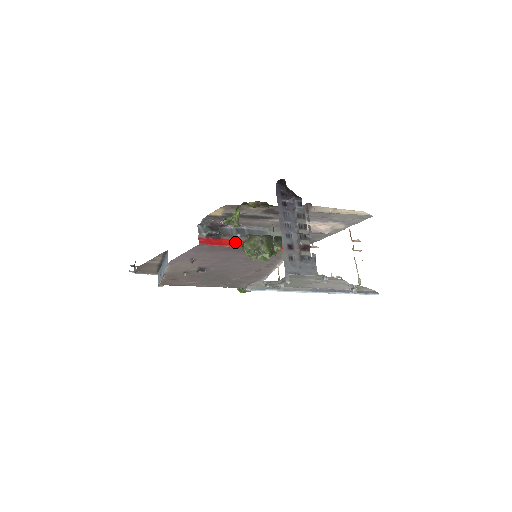
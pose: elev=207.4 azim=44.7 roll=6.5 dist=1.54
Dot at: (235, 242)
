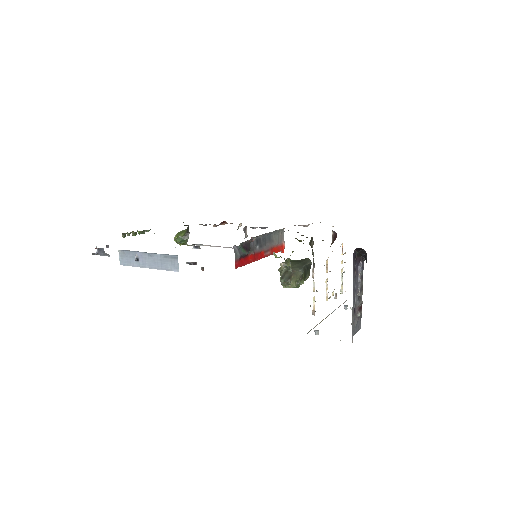
Dot at: (256, 255)
